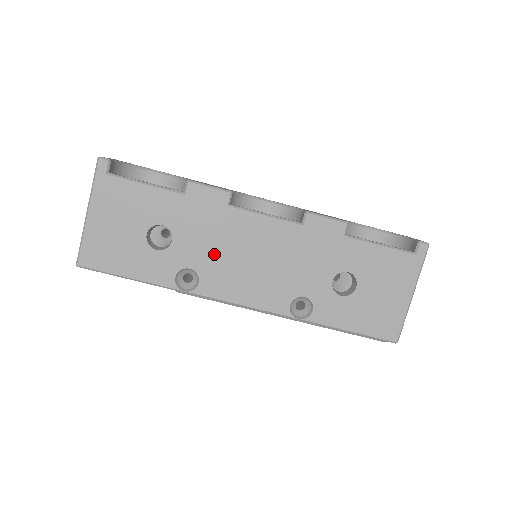
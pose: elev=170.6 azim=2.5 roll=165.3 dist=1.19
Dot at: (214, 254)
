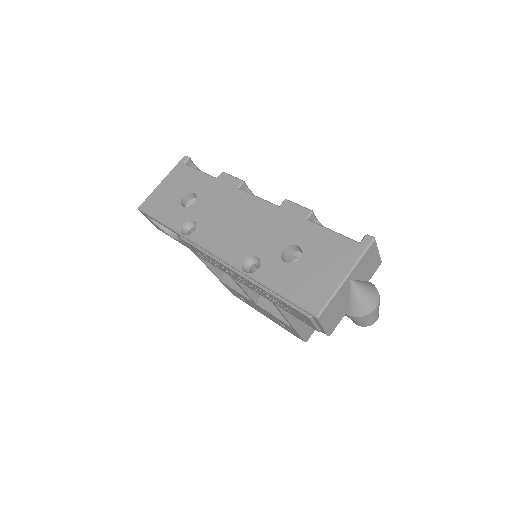
Dot at: (213, 215)
